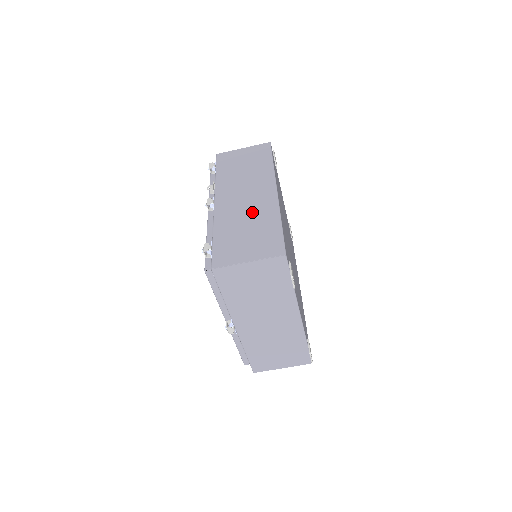
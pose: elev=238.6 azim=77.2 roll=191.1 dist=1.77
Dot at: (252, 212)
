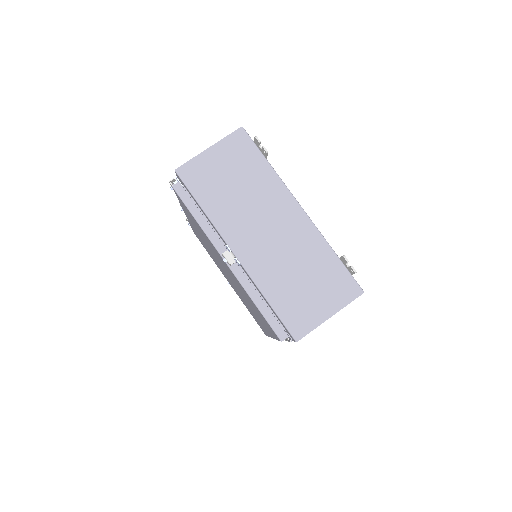
Dot at: occluded
